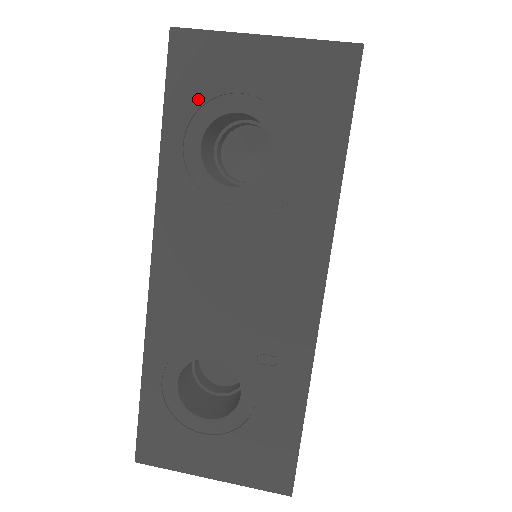
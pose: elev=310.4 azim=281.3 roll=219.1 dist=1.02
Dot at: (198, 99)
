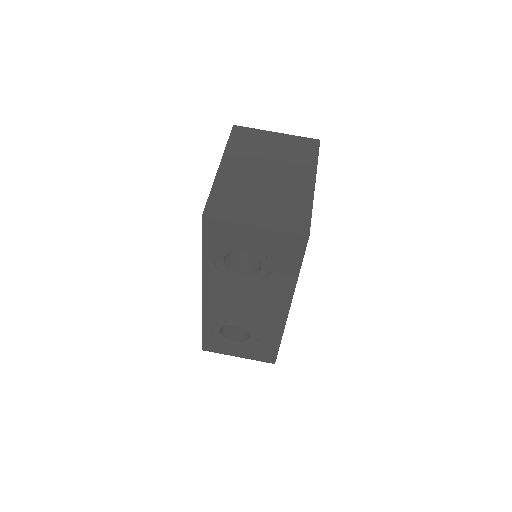
Dot at: (221, 245)
